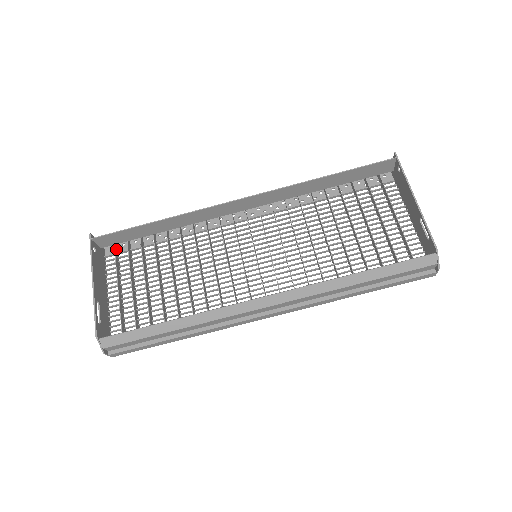
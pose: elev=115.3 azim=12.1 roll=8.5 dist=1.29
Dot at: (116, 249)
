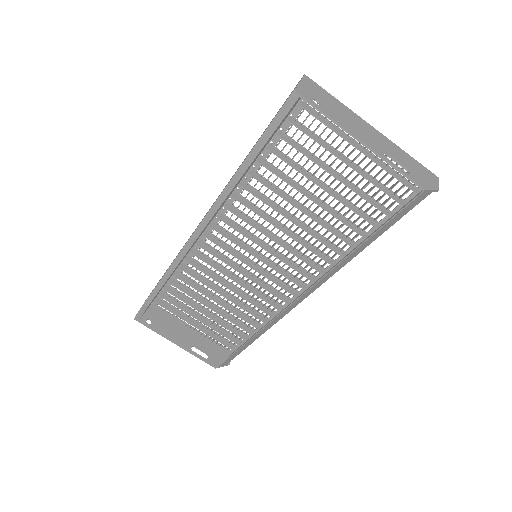
Dot at: (157, 300)
